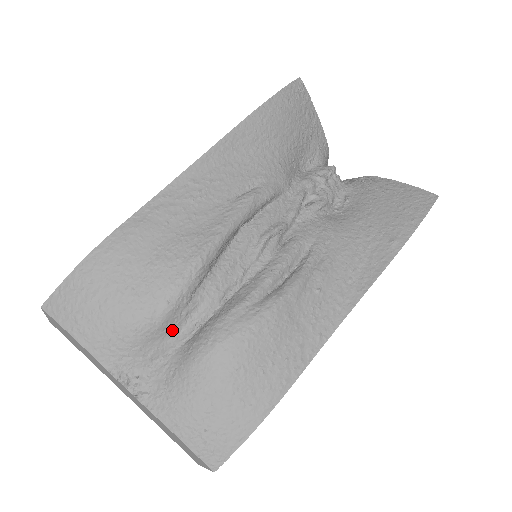
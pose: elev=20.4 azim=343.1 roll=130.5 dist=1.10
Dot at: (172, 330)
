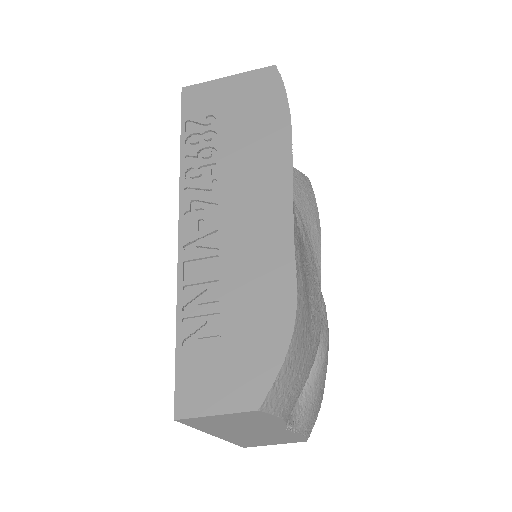
Dot at: occluded
